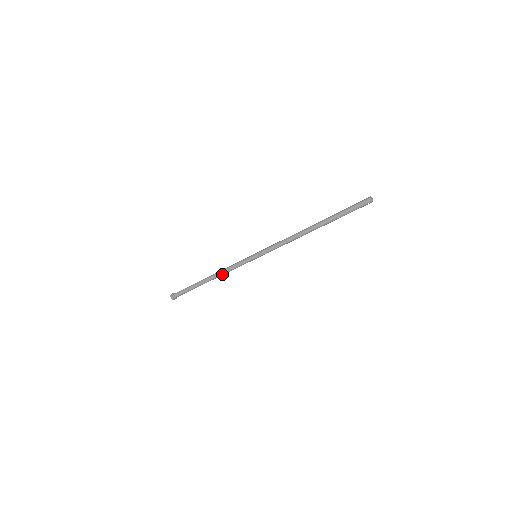
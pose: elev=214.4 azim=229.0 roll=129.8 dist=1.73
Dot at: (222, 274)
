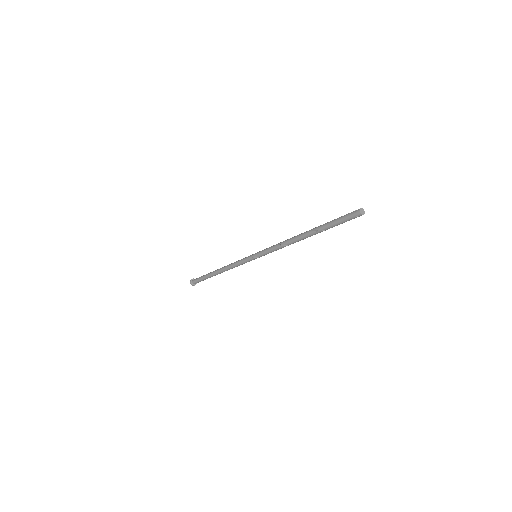
Dot at: occluded
